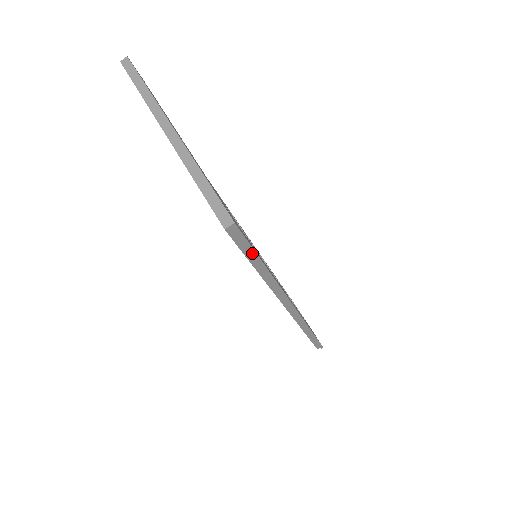
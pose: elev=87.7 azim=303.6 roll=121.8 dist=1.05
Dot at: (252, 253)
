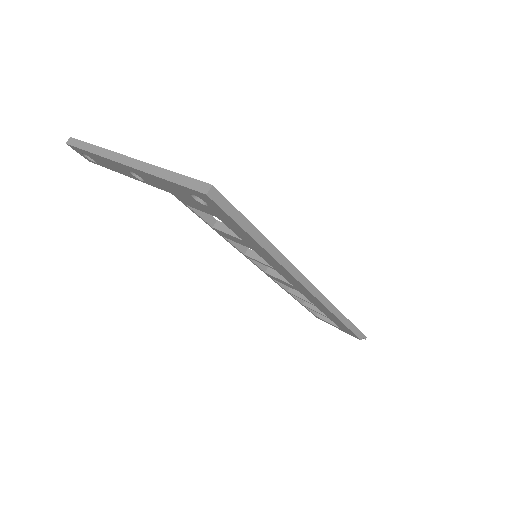
Dot at: (244, 221)
